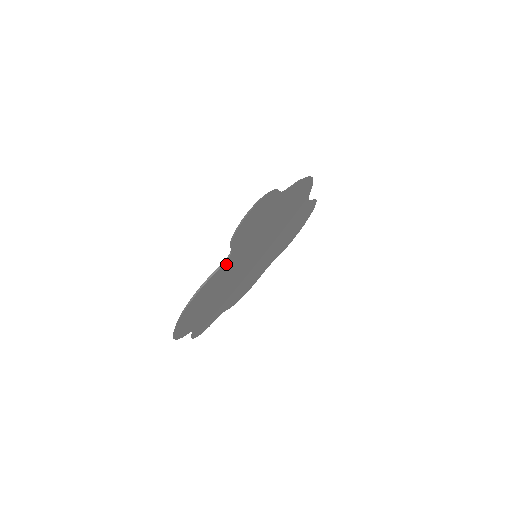
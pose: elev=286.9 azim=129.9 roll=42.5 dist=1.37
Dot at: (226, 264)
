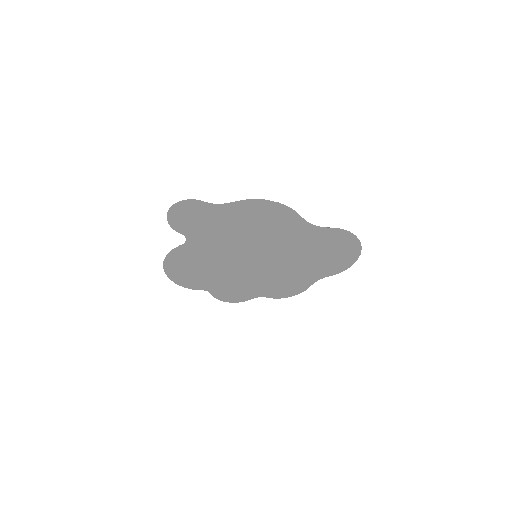
Dot at: (190, 244)
